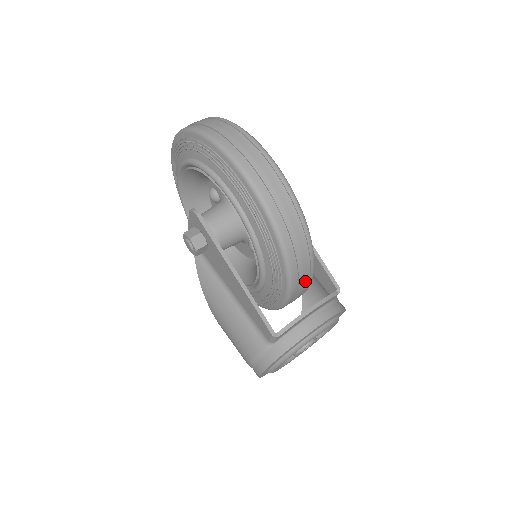
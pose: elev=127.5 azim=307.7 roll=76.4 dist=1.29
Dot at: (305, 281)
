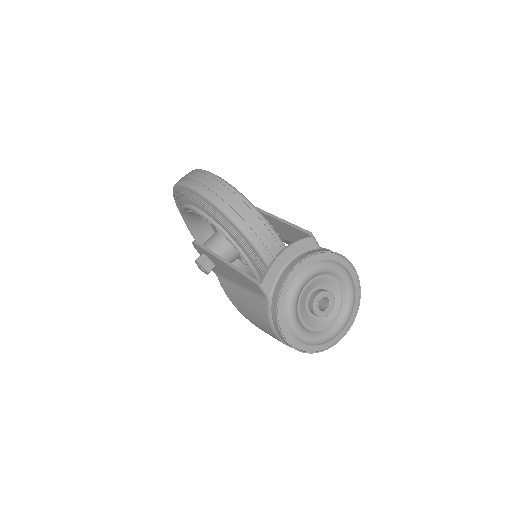
Dot at: (264, 232)
